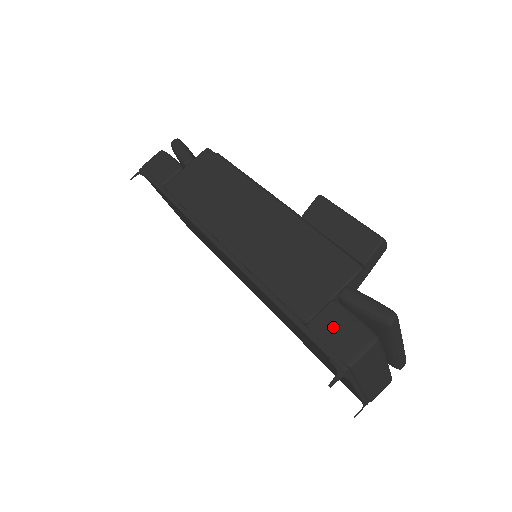
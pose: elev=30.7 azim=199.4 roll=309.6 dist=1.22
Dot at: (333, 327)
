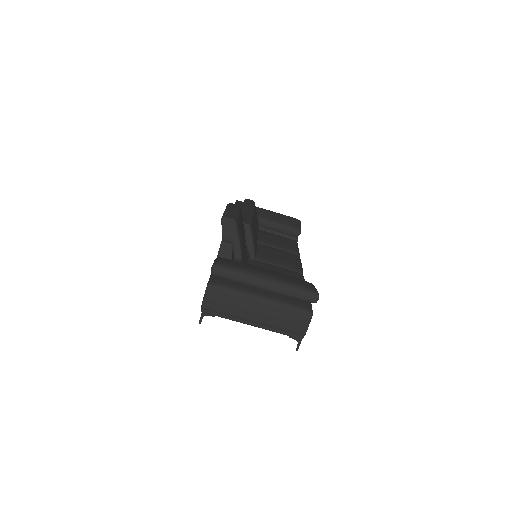
Dot at: occluded
